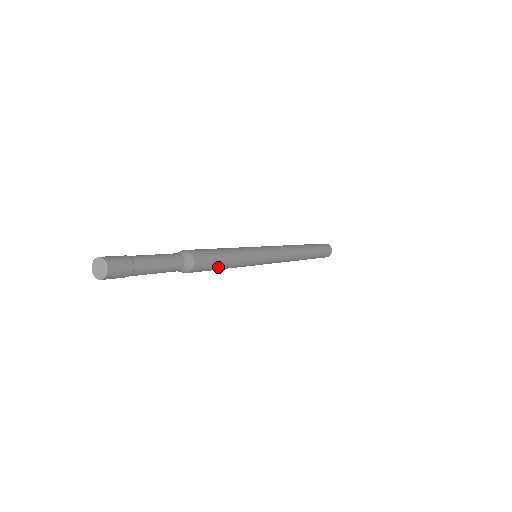
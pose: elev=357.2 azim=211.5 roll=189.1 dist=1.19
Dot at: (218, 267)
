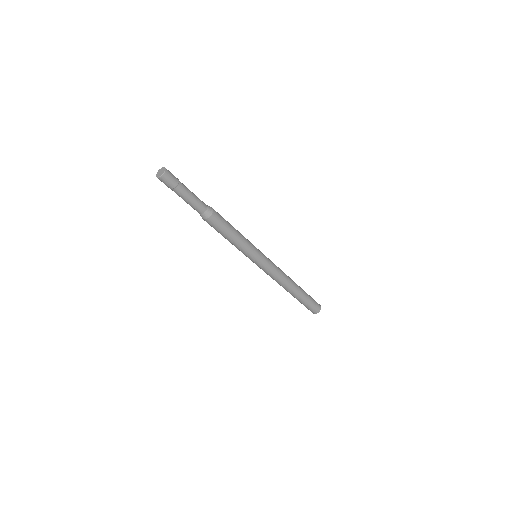
Dot at: (230, 227)
